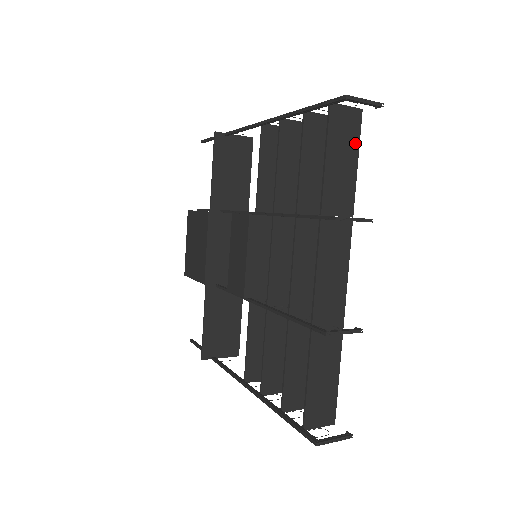
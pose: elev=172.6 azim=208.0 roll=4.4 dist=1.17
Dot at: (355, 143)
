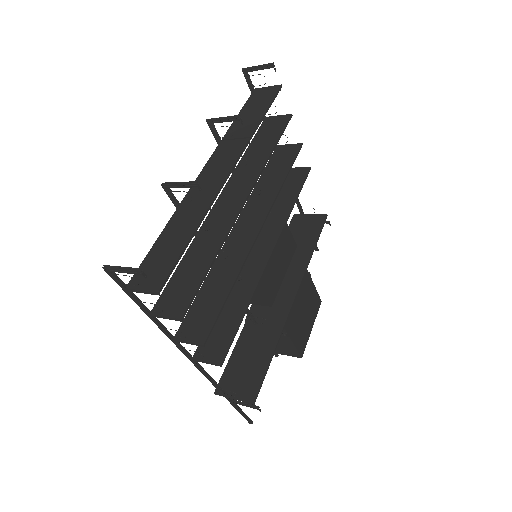
Dot at: (269, 100)
